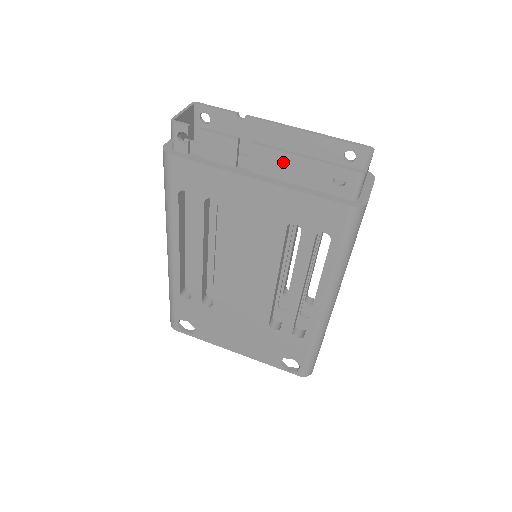
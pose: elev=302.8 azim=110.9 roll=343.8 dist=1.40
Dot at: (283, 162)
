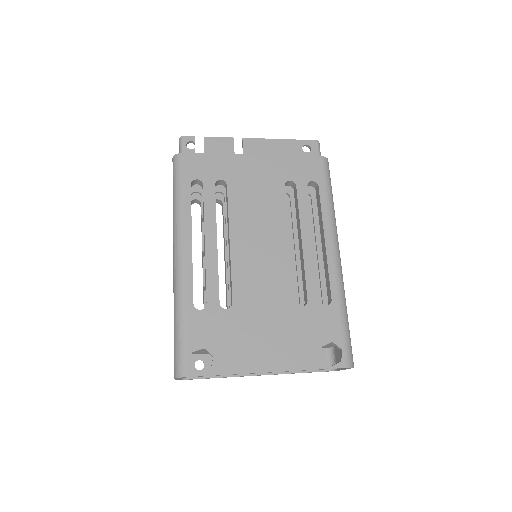
Dot at: (267, 145)
